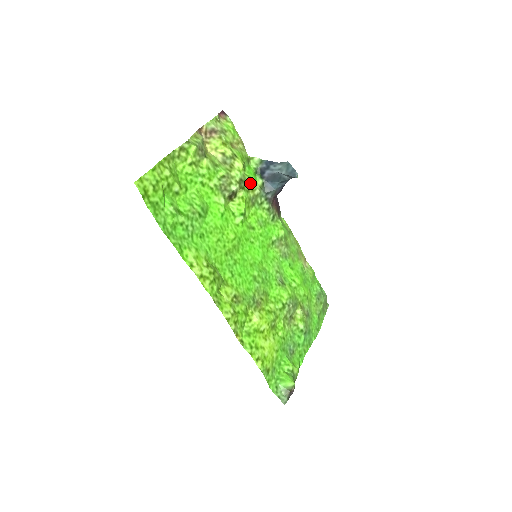
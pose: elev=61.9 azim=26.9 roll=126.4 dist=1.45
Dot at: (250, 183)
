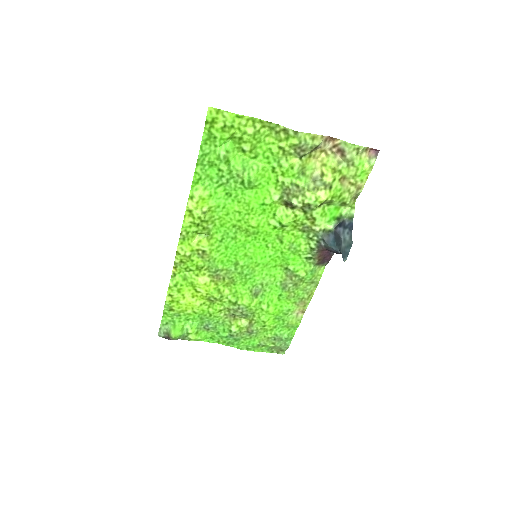
Dot at: (316, 216)
